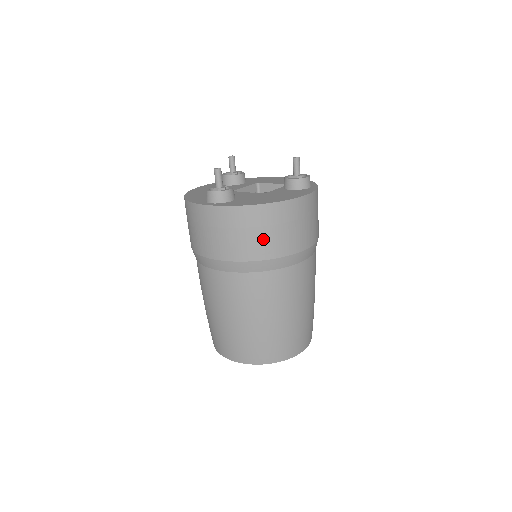
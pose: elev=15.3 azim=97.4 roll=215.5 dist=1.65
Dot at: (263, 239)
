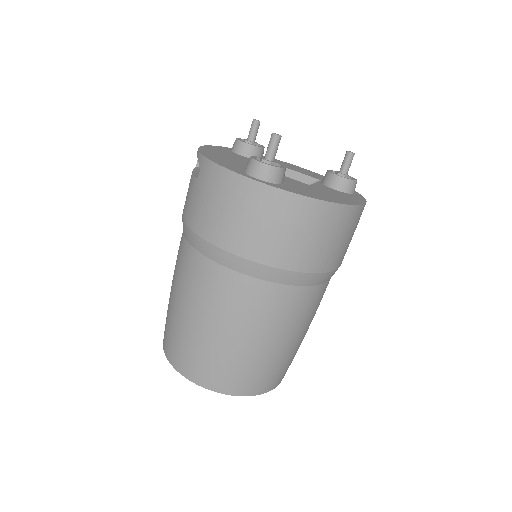
Dot at: (311, 246)
